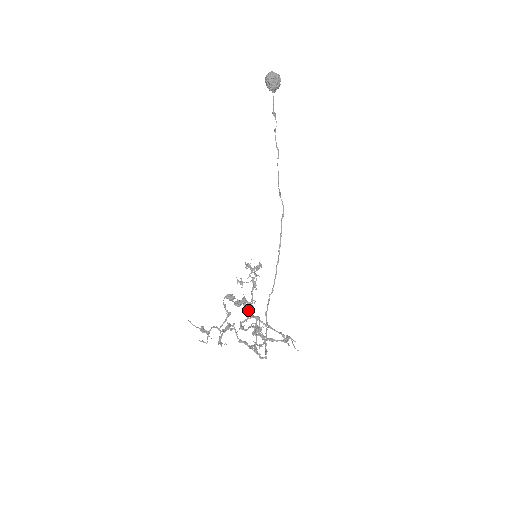
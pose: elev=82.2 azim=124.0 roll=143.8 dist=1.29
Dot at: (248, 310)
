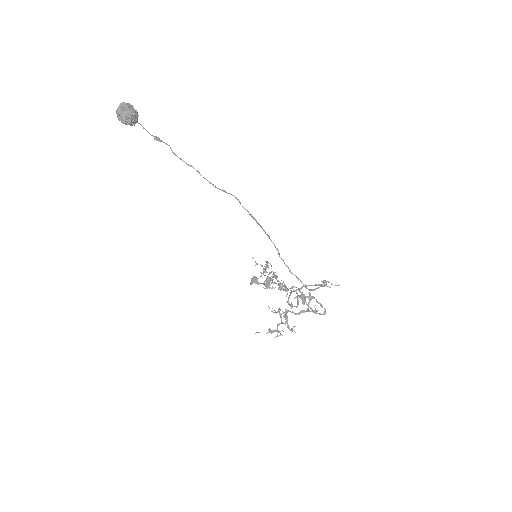
Dot at: occluded
